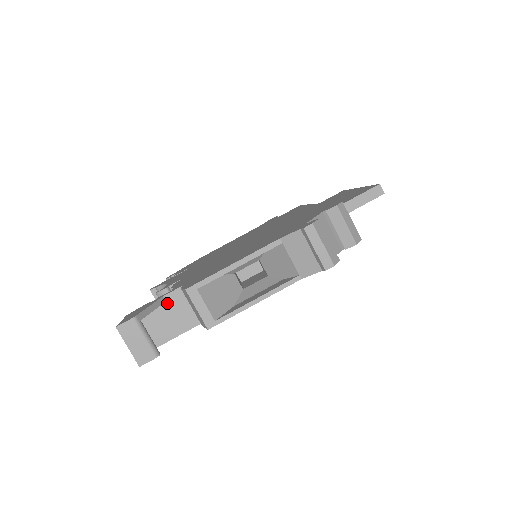
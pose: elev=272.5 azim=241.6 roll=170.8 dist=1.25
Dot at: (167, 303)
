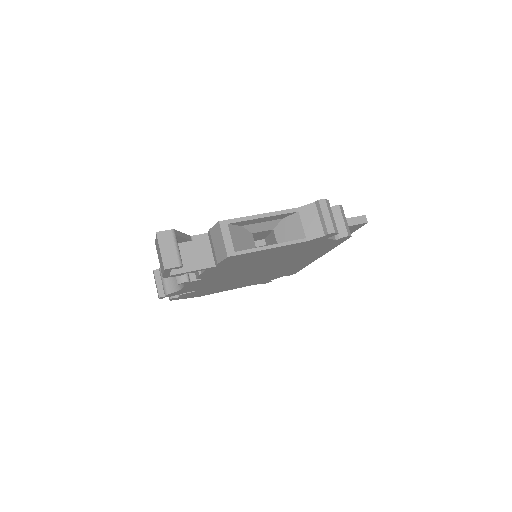
Dot at: (192, 242)
